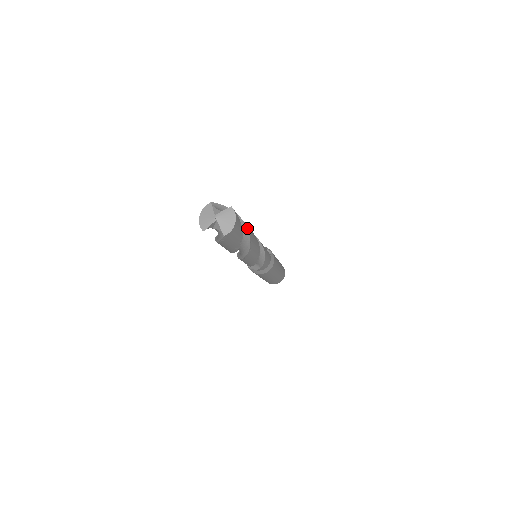
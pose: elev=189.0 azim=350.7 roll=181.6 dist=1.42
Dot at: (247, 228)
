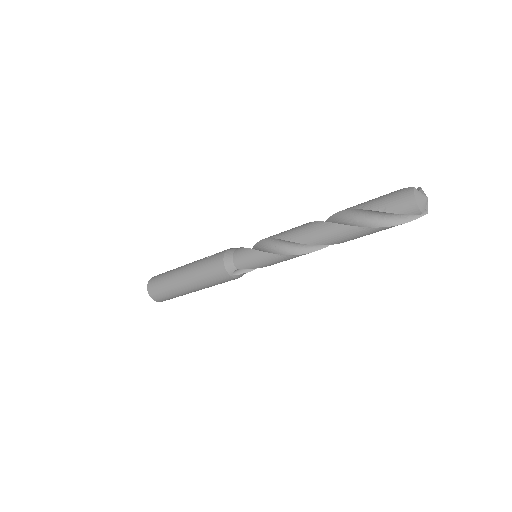
Dot at: occluded
